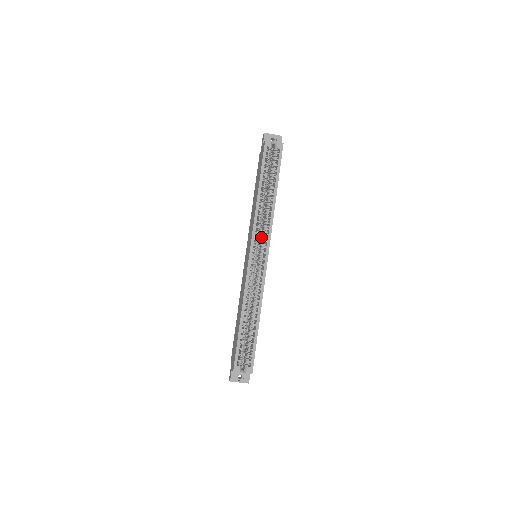
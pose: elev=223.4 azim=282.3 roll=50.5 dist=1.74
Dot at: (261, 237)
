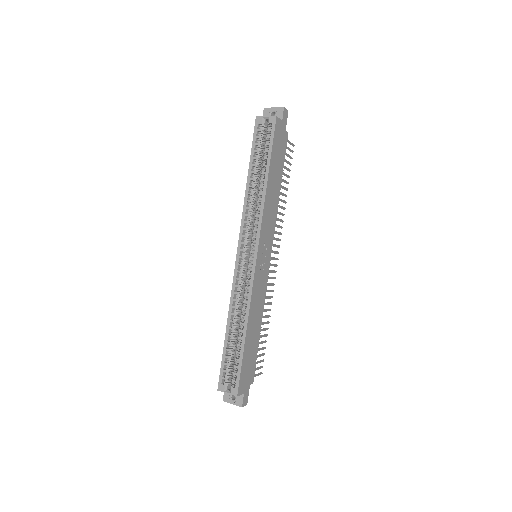
Dot at: (255, 233)
